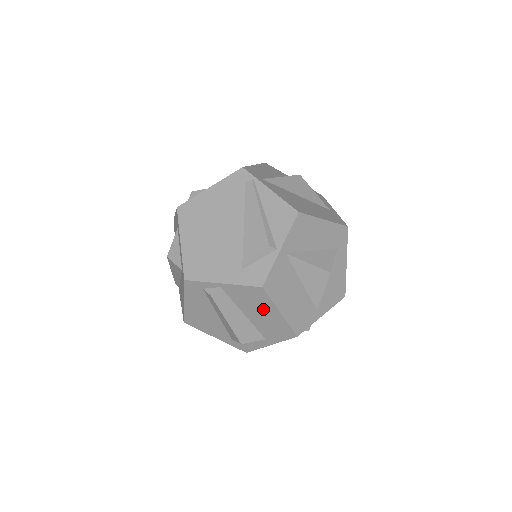
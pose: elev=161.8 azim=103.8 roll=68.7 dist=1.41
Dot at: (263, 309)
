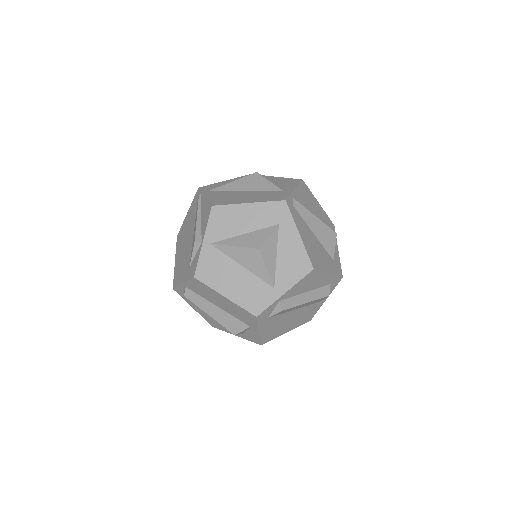
Dot at: (217, 297)
